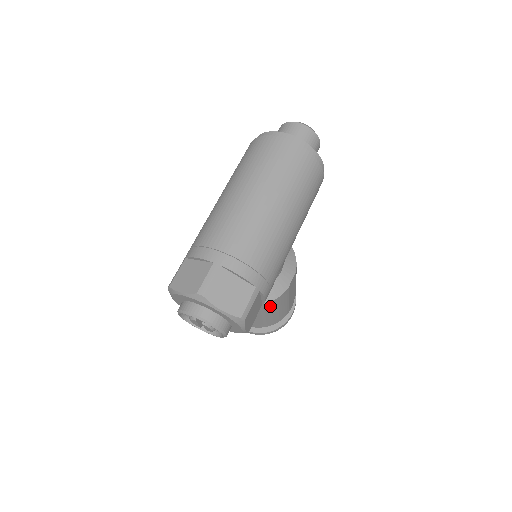
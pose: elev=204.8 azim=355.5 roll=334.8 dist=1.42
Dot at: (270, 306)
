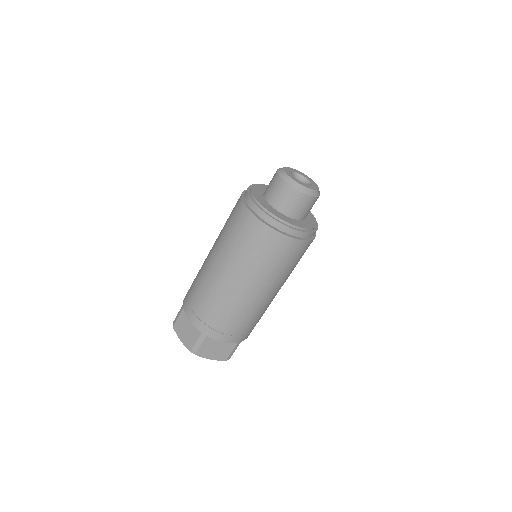
Dot at: occluded
